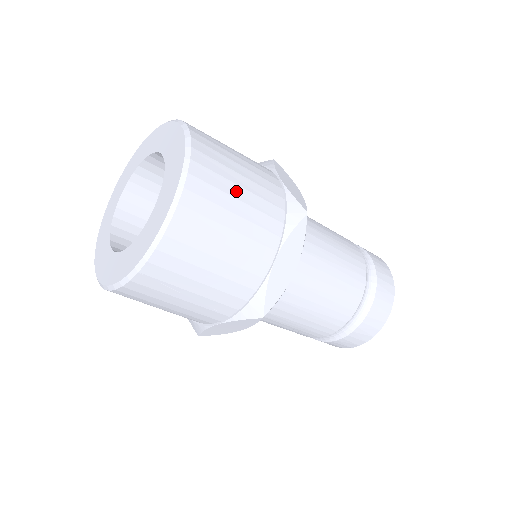
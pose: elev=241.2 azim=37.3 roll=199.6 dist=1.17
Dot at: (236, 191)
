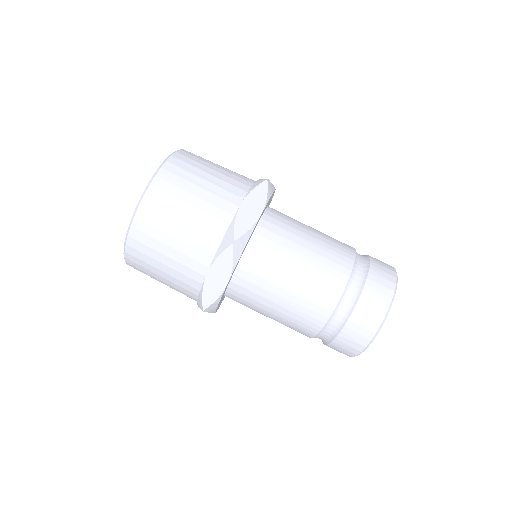
Dot at: (178, 219)
